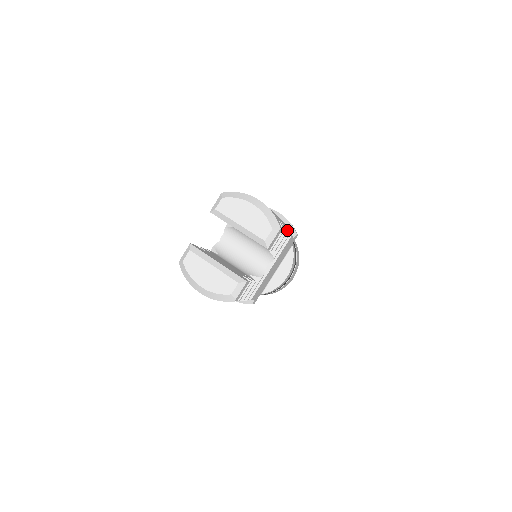
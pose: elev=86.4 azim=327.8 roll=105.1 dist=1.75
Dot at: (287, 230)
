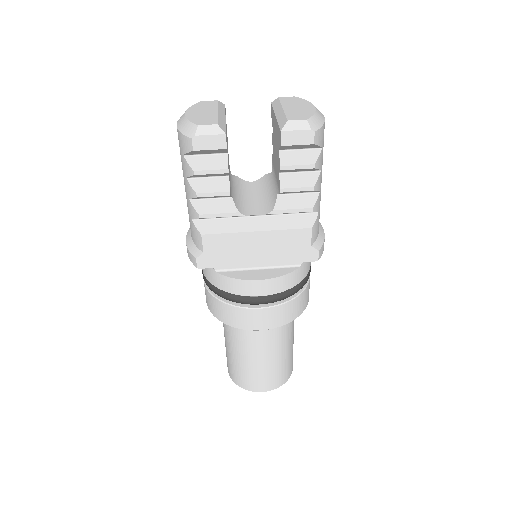
Dot at: (316, 204)
